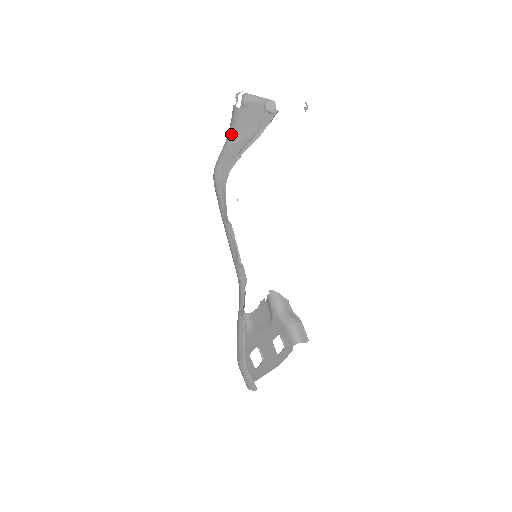
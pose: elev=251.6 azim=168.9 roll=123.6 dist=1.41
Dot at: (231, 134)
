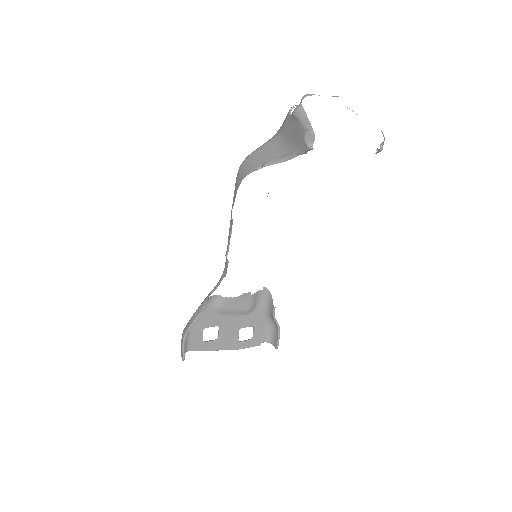
Dot at: (277, 135)
